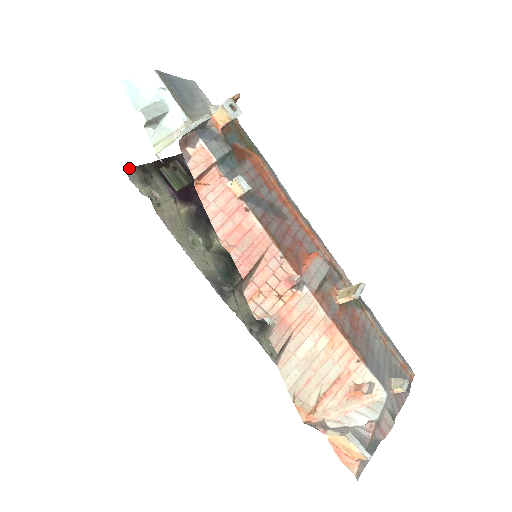
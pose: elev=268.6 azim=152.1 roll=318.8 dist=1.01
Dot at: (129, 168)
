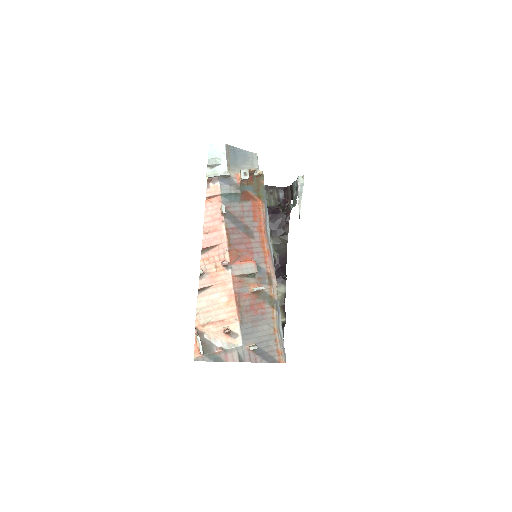
Dot at: occluded
